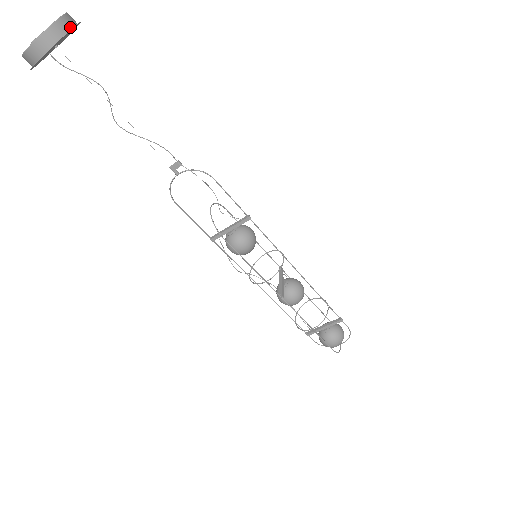
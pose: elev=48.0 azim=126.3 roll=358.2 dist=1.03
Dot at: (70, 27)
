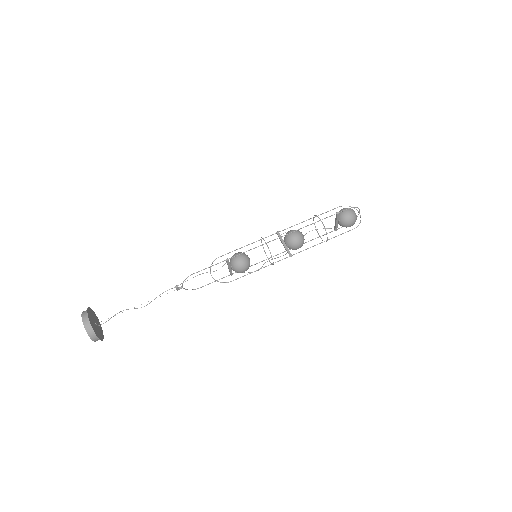
Dot at: (89, 322)
